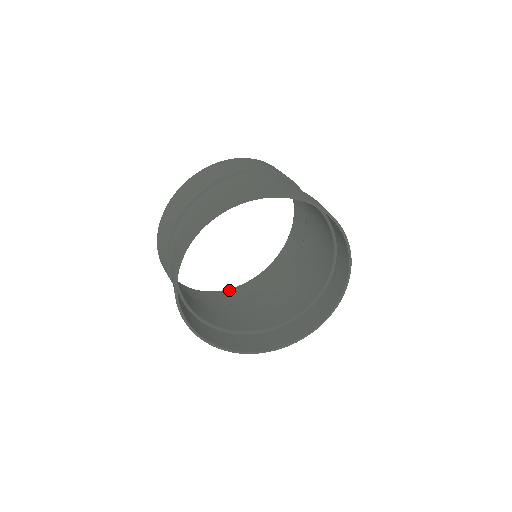
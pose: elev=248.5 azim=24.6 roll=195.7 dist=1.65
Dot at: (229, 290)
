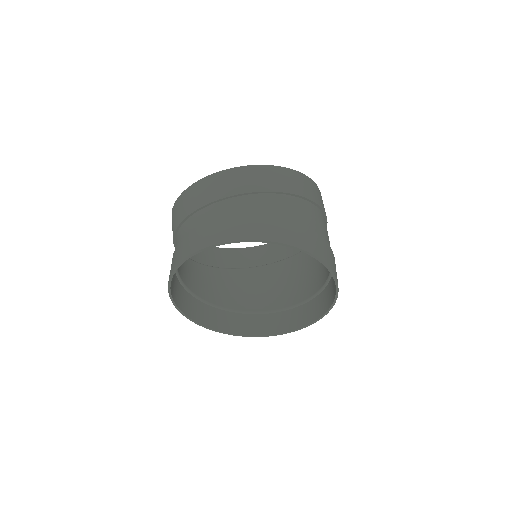
Dot at: (215, 248)
